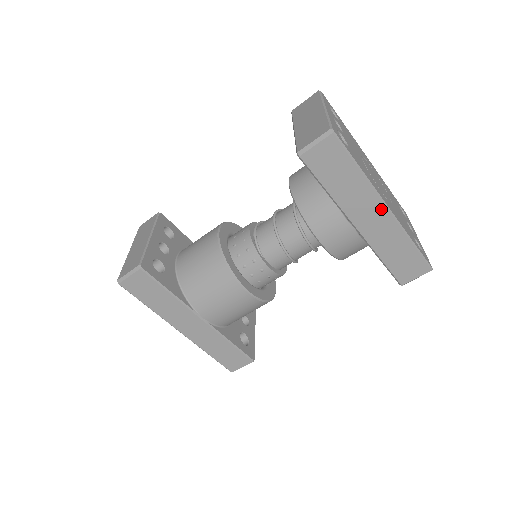
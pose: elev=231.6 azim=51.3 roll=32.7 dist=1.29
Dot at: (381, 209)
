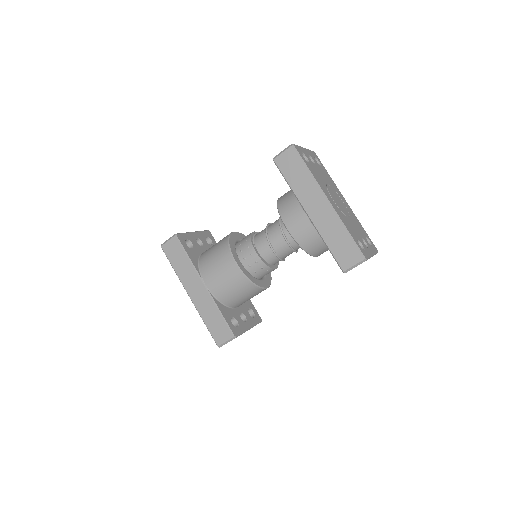
Dot at: (324, 201)
